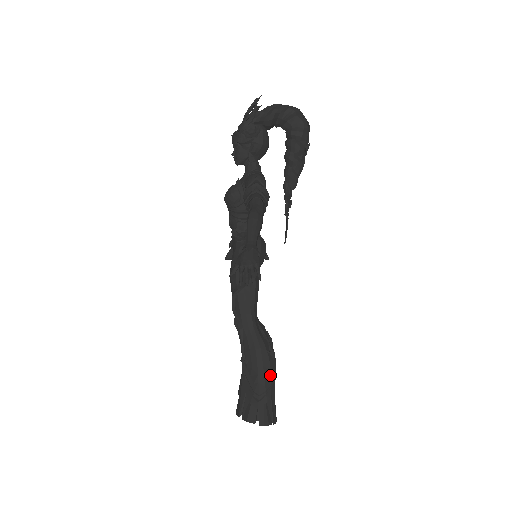
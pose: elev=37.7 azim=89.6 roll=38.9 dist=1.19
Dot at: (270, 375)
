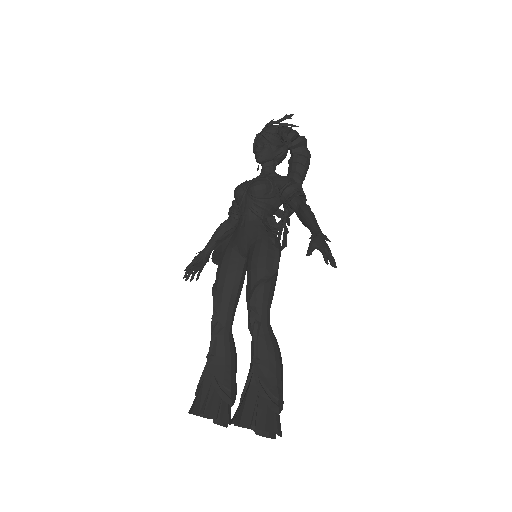
Dot at: (282, 379)
